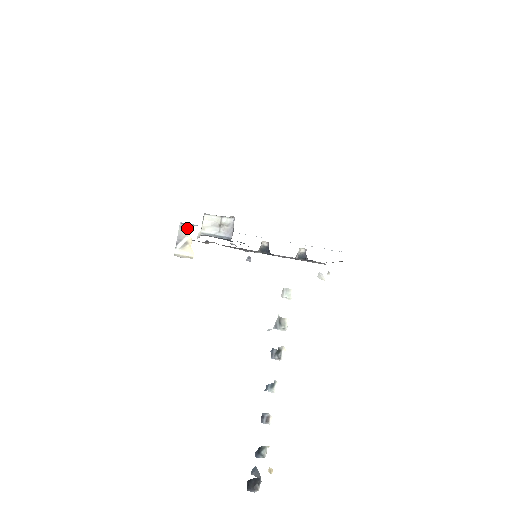
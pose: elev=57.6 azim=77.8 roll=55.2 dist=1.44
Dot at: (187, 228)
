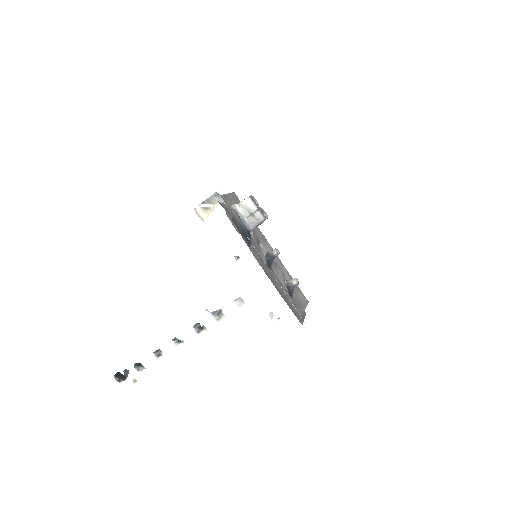
Dot at: (218, 200)
